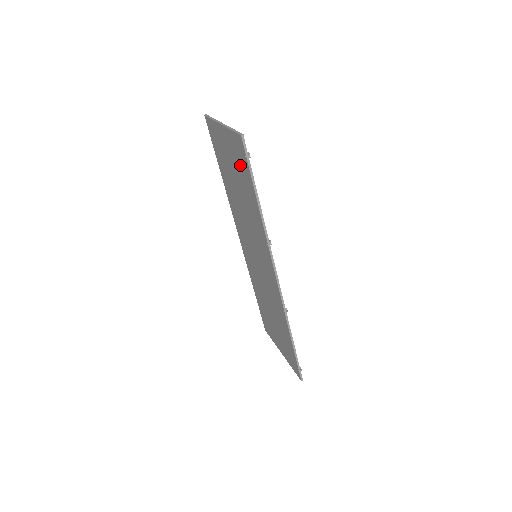
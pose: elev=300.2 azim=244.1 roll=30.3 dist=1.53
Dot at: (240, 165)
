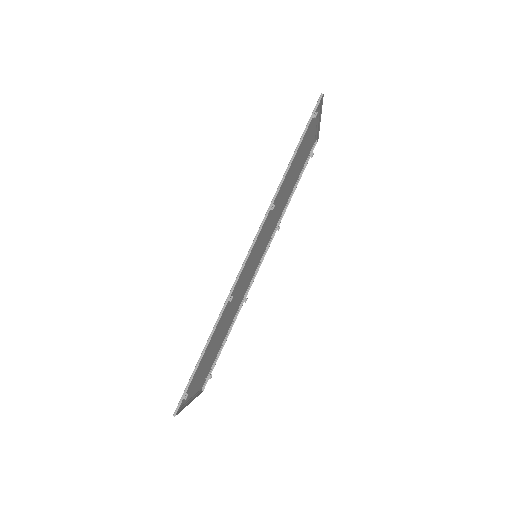
Dot at: (305, 137)
